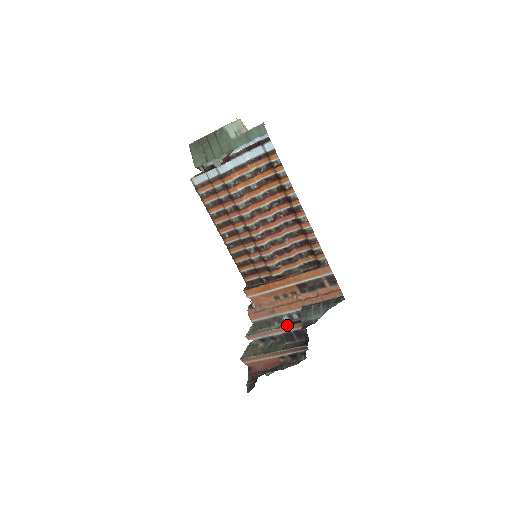
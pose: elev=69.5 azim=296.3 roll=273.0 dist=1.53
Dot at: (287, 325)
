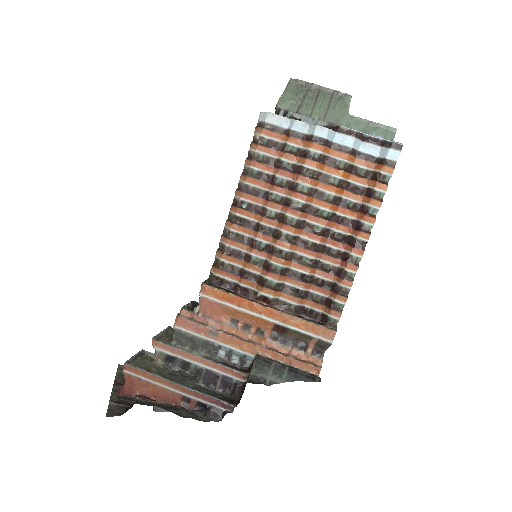
Dot at: (222, 363)
